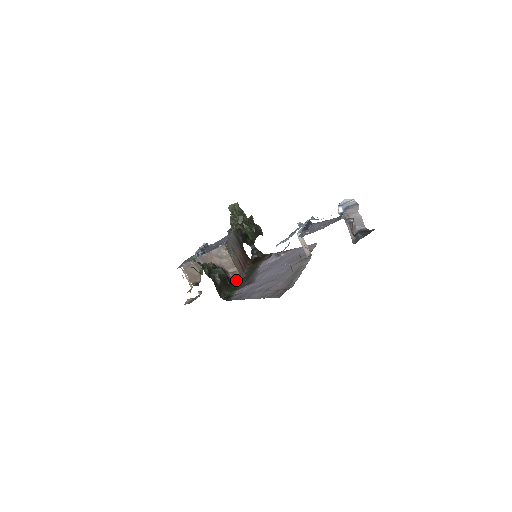
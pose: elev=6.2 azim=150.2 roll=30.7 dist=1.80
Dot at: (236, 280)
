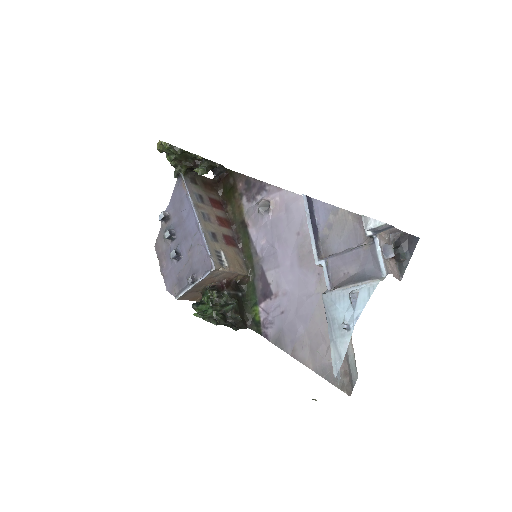
Dot at: (242, 277)
